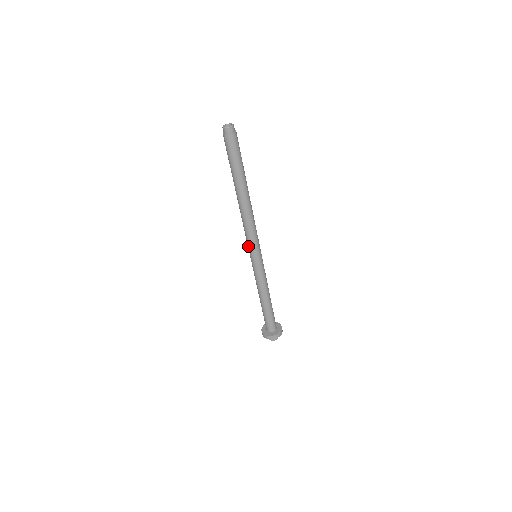
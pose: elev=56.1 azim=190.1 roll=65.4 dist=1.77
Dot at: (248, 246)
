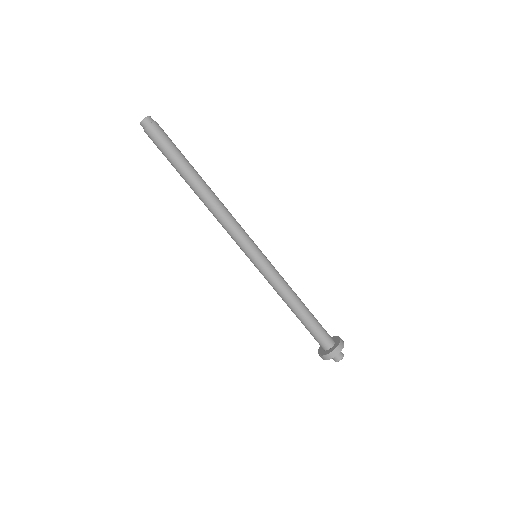
Dot at: (242, 245)
